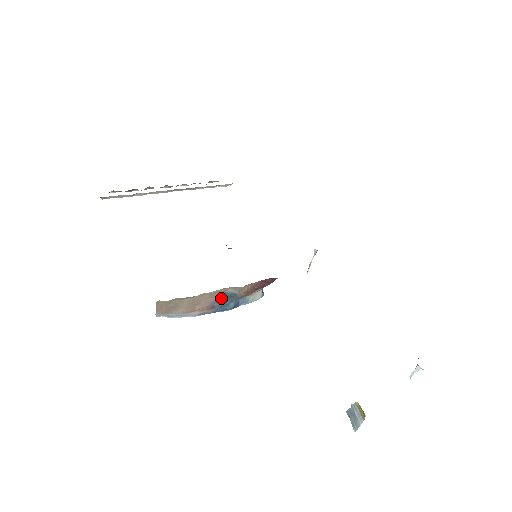
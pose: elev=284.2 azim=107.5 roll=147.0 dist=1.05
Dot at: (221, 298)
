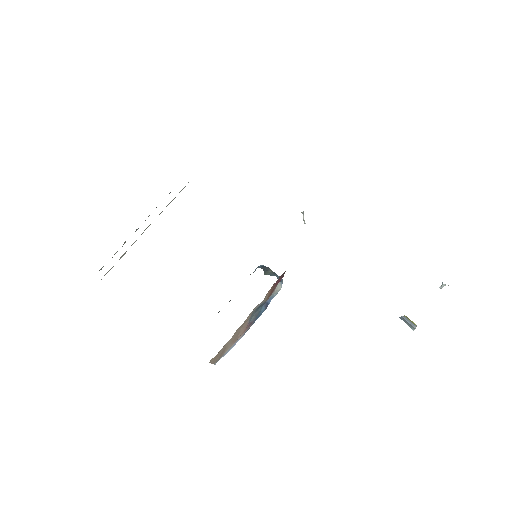
Dot at: (252, 315)
